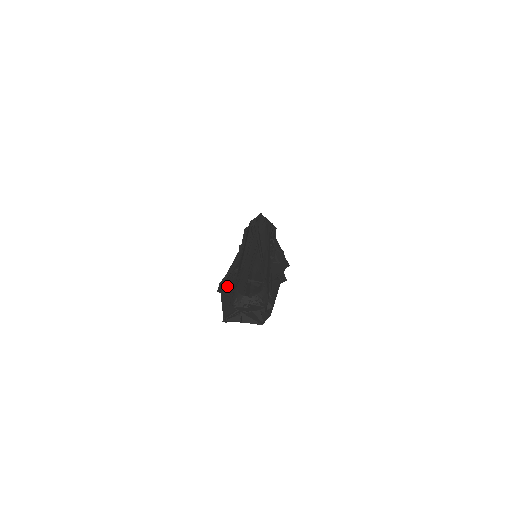
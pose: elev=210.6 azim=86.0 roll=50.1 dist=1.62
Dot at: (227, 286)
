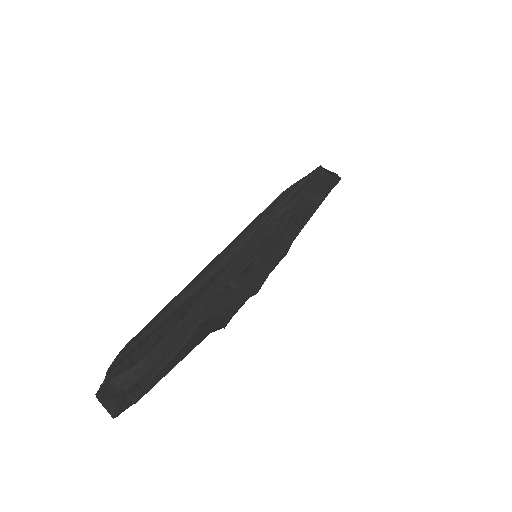
Dot at: occluded
